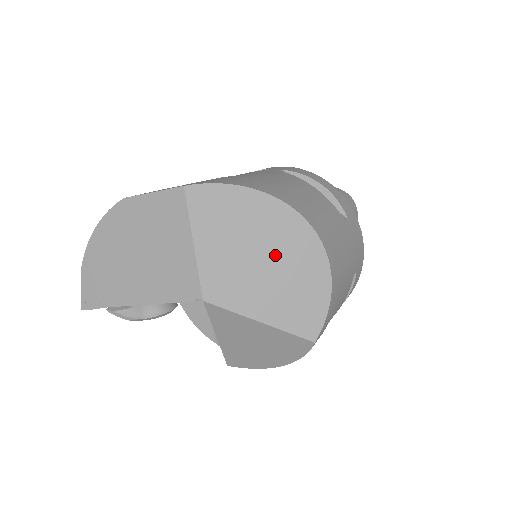
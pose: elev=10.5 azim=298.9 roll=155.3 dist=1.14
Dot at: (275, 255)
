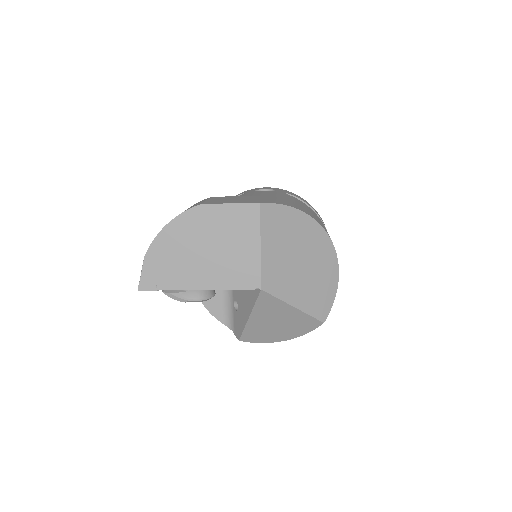
Dot at: (309, 260)
